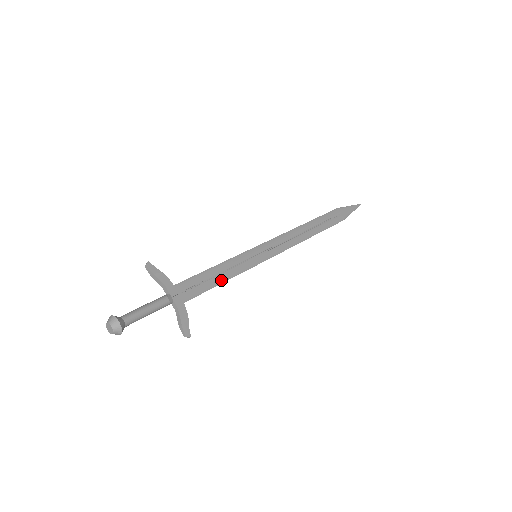
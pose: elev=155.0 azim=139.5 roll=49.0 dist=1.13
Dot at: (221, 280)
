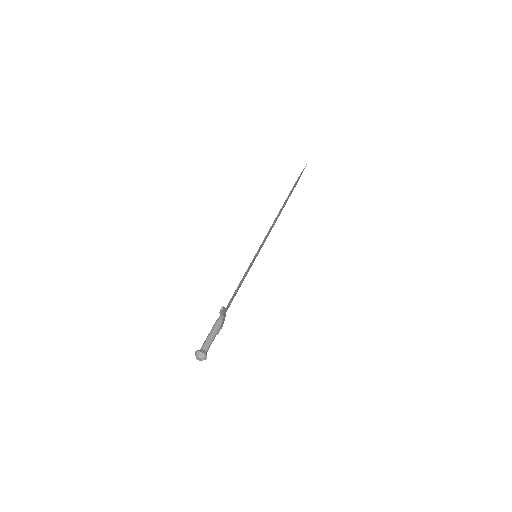
Dot at: occluded
